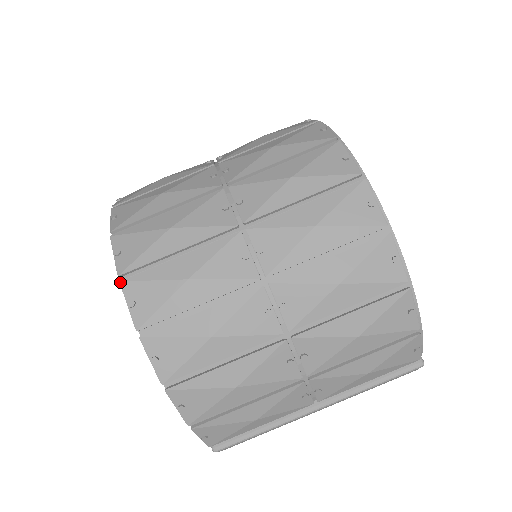
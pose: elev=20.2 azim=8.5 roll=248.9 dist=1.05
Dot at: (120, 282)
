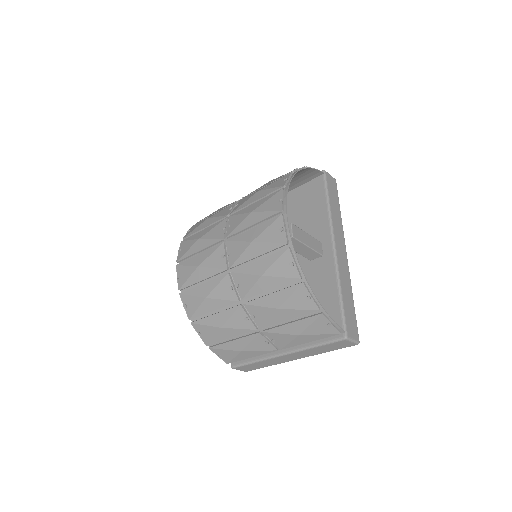
Dot at: (176, 265)
